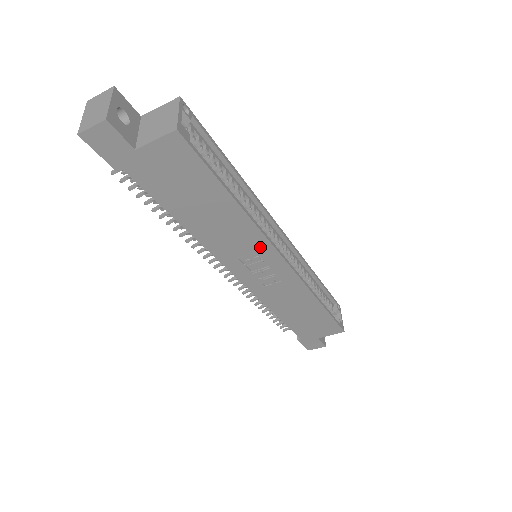
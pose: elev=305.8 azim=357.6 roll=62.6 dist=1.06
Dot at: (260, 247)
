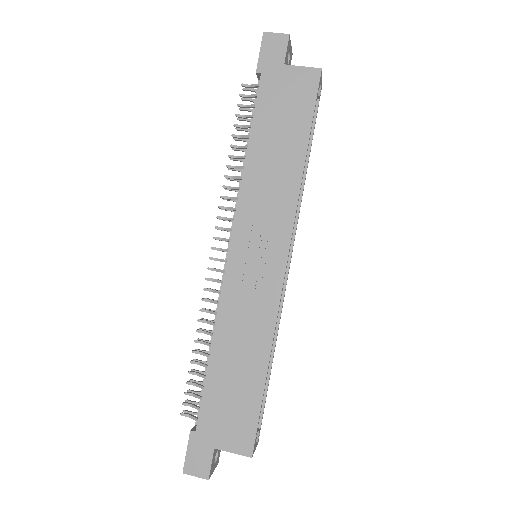
Dot at: (281, 223)
